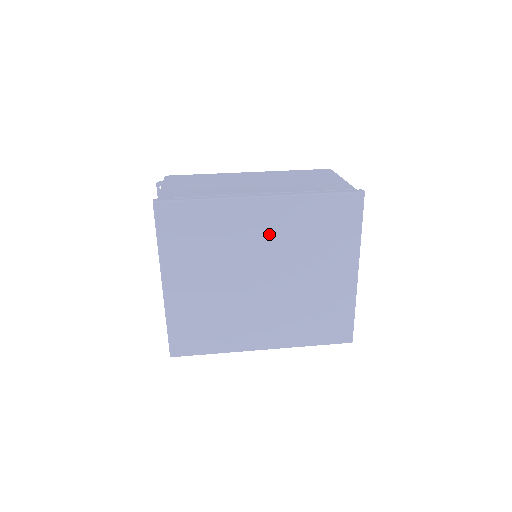
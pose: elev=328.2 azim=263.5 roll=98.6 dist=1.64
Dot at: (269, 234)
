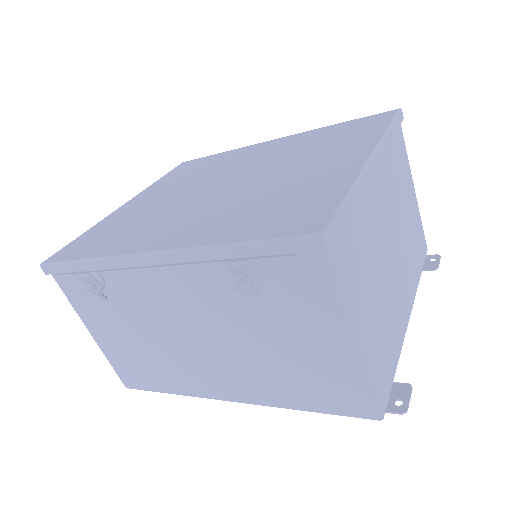
Dot at: (264, 155)
